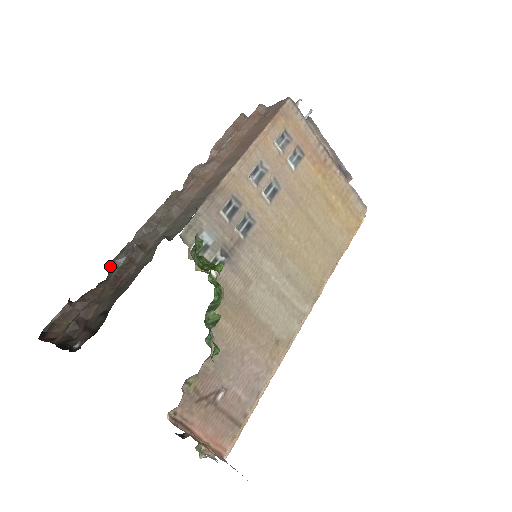
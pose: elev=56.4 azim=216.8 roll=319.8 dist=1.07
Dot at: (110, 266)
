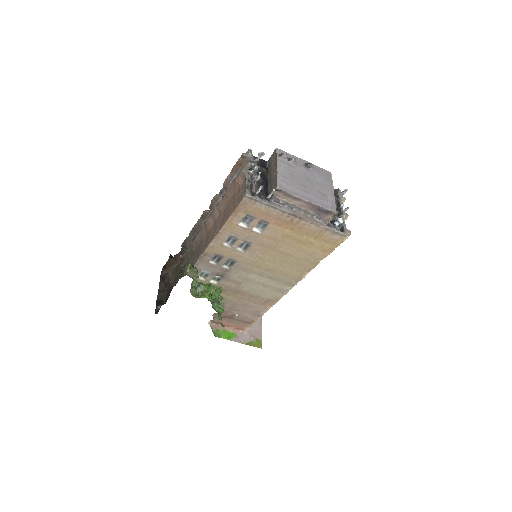
Dot at: occluded
